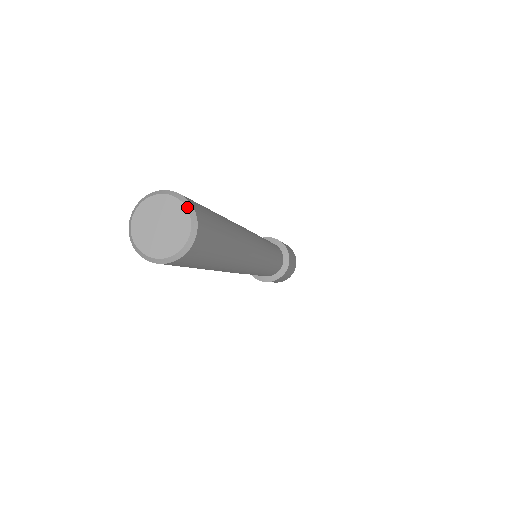
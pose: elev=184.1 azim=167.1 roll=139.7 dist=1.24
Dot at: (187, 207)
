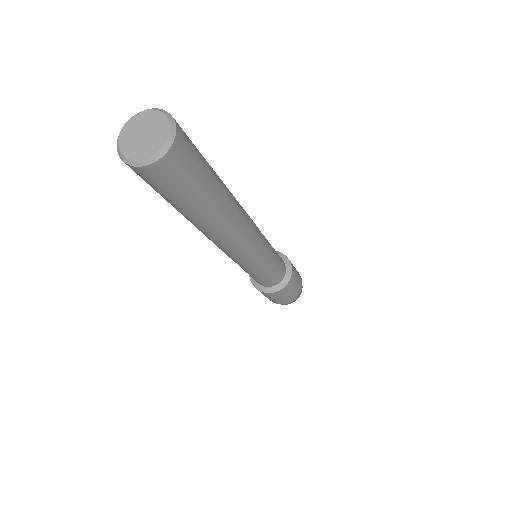
Dot at: (162, 112)
